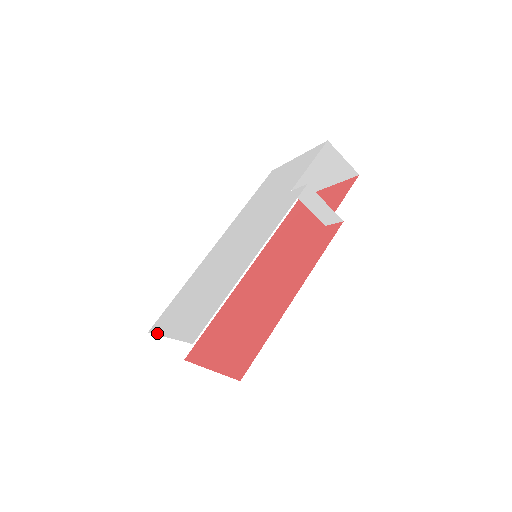
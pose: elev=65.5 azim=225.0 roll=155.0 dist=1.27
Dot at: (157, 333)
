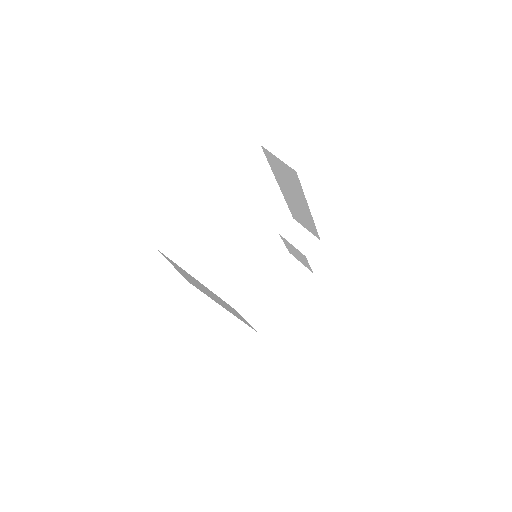
Dot at: occluded
